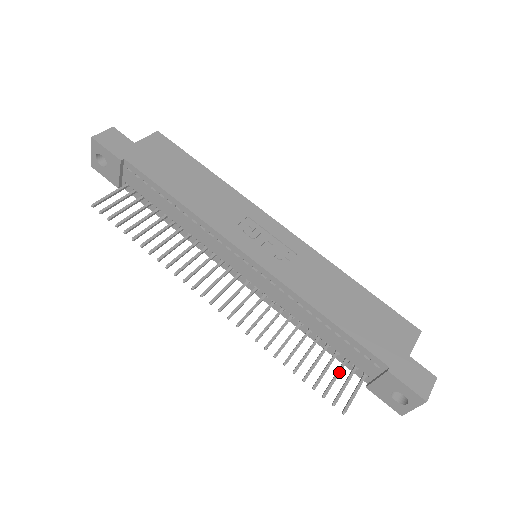
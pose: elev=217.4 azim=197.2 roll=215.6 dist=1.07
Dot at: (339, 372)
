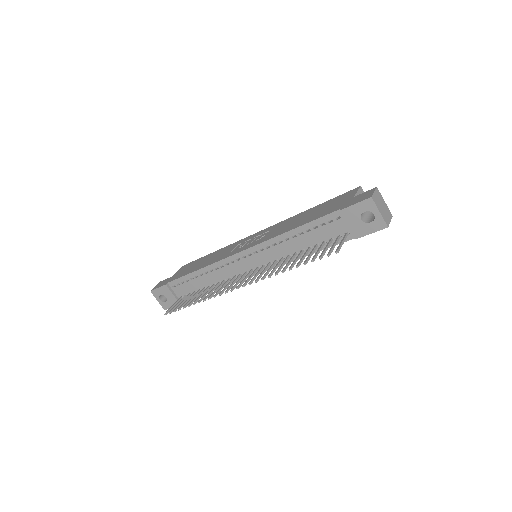
Dot at: (327, 245)
